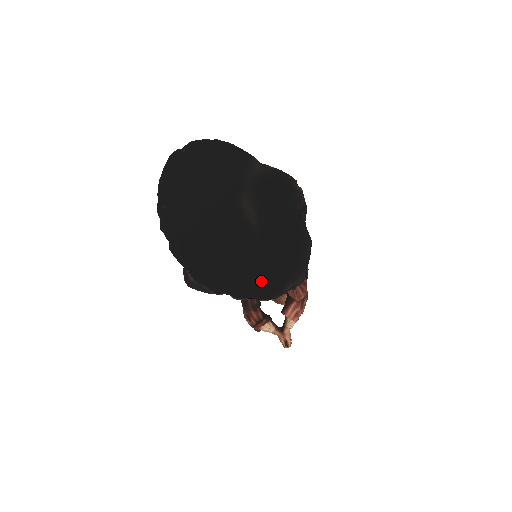
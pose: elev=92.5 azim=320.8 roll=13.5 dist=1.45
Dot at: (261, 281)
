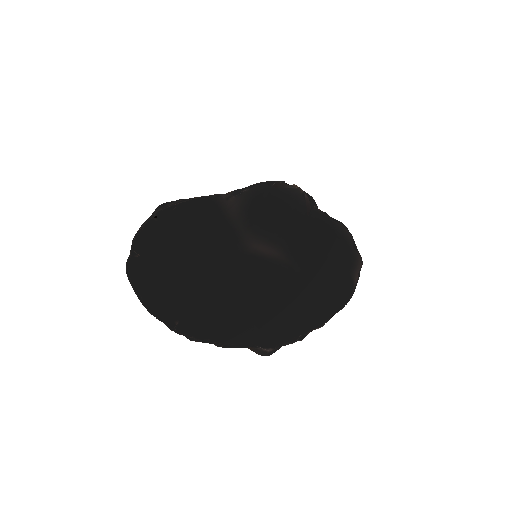
Dot at: (330, 295)
